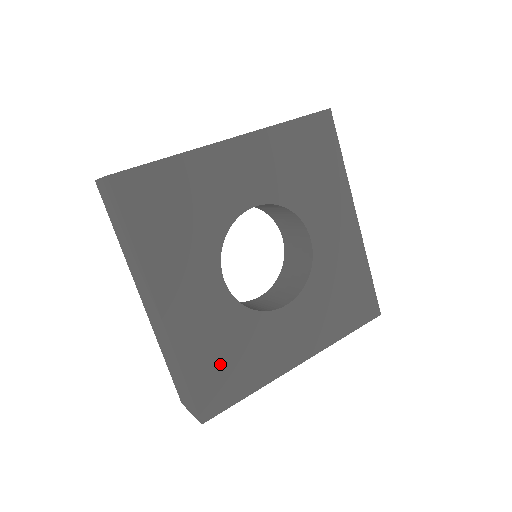
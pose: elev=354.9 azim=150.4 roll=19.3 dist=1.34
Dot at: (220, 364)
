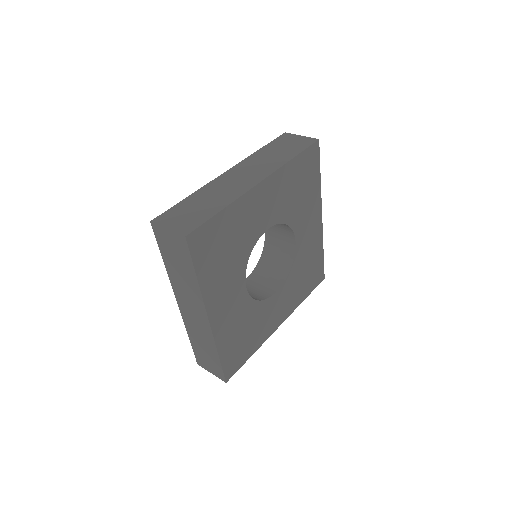
Dot at: (239, 342)
